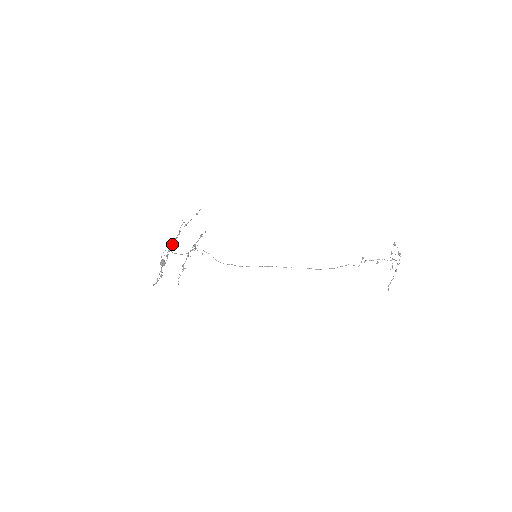
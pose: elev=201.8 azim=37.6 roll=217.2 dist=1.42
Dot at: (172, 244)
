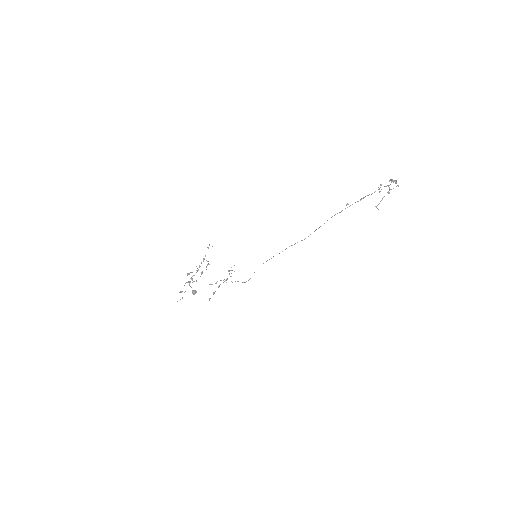
Dot at: occluded
